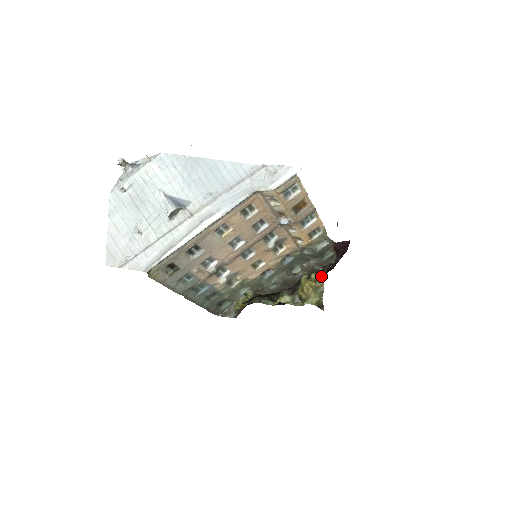
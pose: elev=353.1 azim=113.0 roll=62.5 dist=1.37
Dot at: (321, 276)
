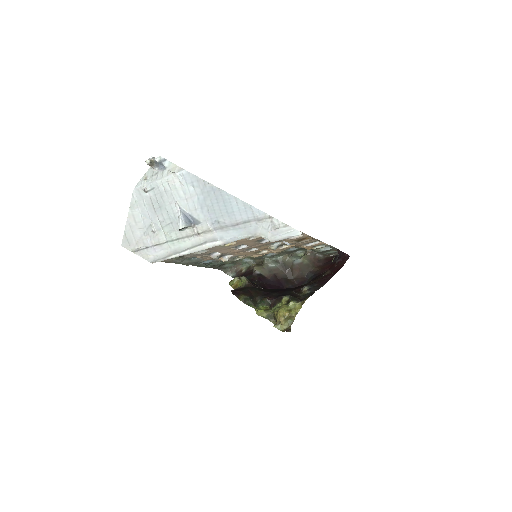
Dot at: (297, 308)
